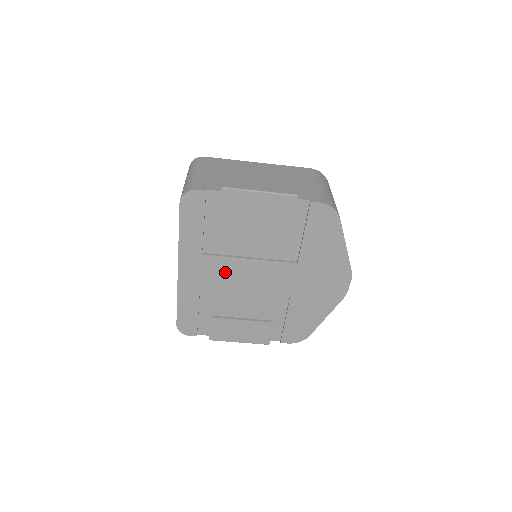
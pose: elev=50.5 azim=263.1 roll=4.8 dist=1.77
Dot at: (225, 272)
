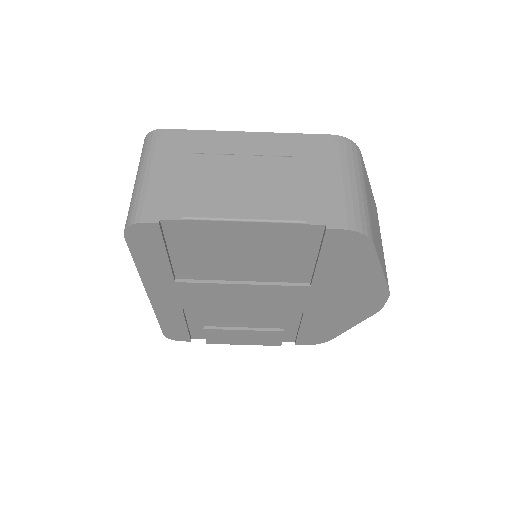
Dot at: (211, 295)
